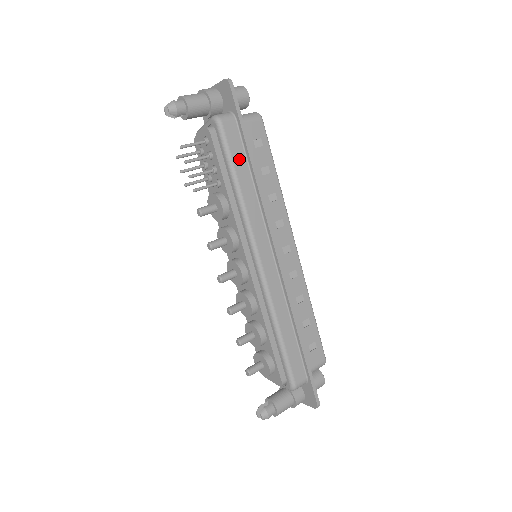
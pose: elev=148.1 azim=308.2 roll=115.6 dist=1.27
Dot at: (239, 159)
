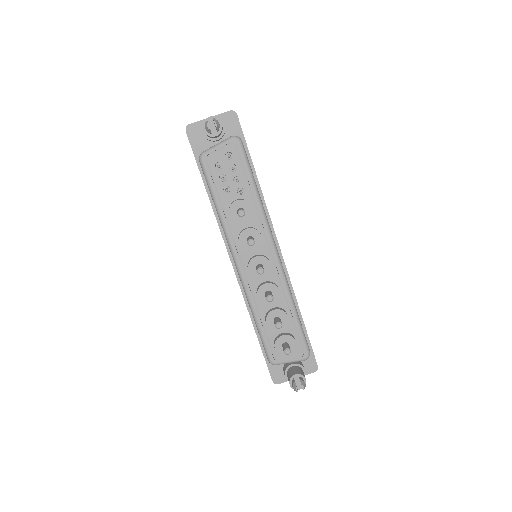
Dot at: occluded
